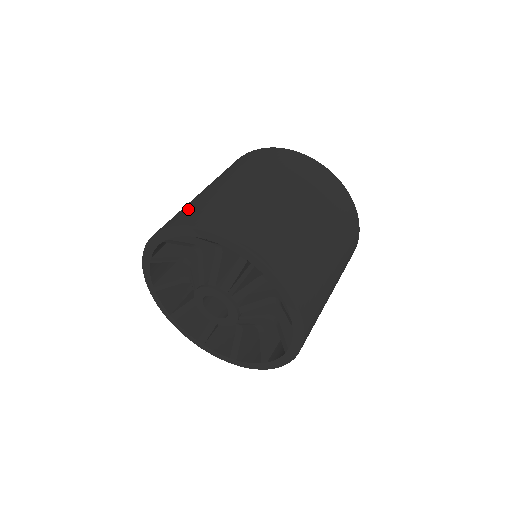
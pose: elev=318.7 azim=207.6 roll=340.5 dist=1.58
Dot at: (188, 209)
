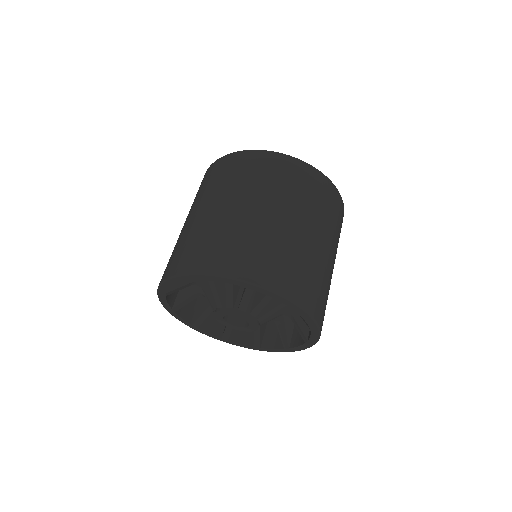
Dot at: (191, 248)
